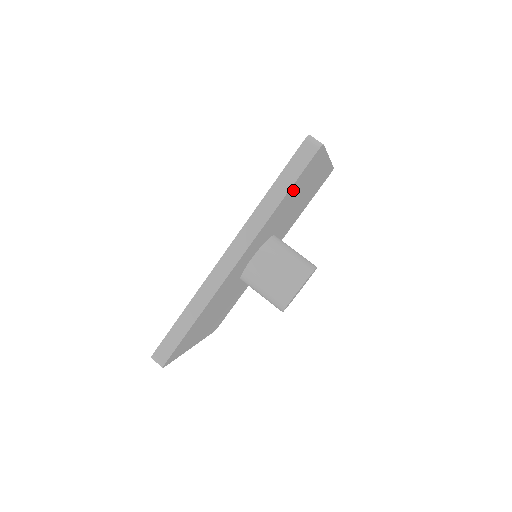
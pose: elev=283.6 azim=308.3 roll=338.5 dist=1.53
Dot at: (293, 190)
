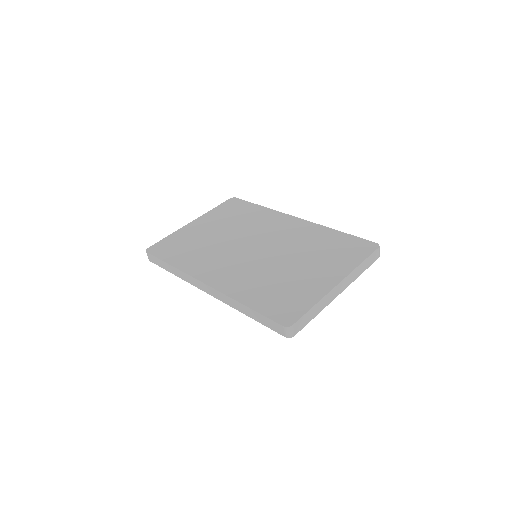
Dot at: occluded
